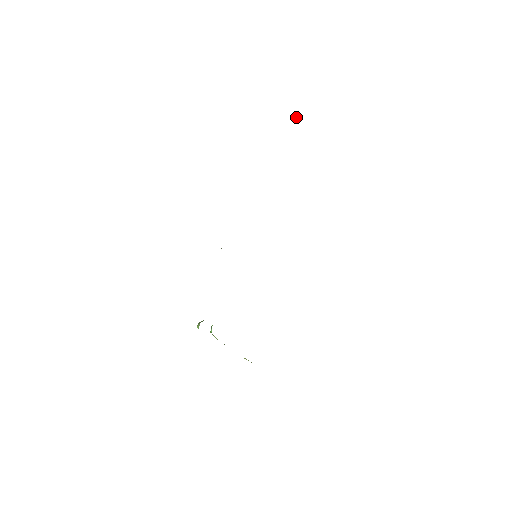
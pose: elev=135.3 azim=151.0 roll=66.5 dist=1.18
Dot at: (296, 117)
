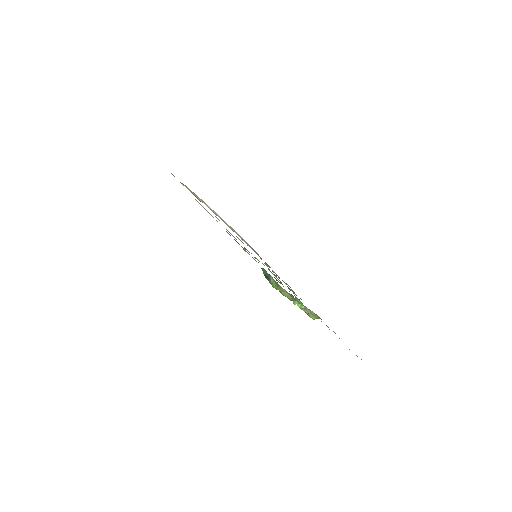
Dot at: occluded
